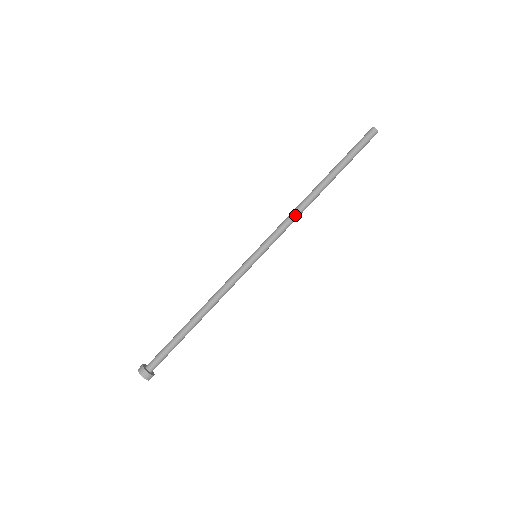
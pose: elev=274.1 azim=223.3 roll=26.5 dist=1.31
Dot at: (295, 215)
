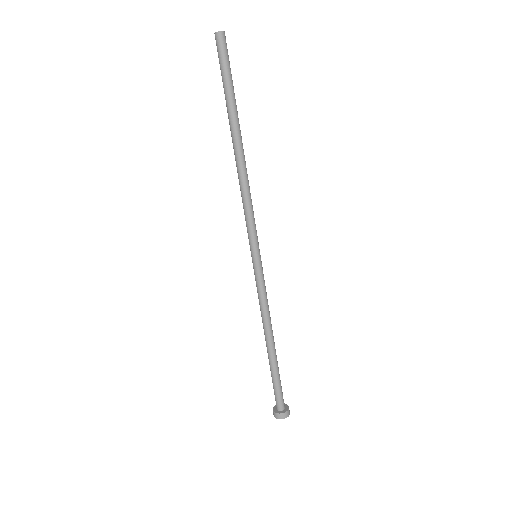
Dot at: (249, 191)
